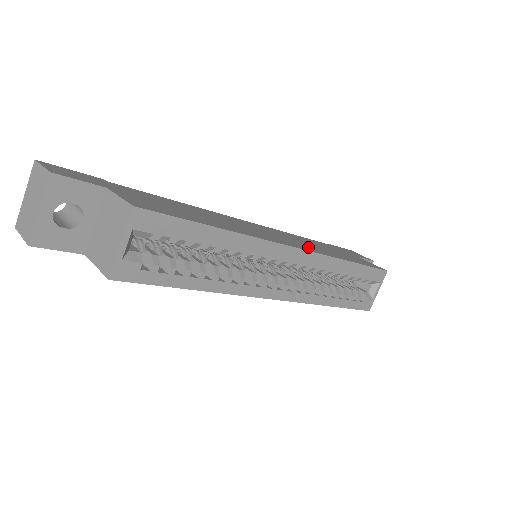
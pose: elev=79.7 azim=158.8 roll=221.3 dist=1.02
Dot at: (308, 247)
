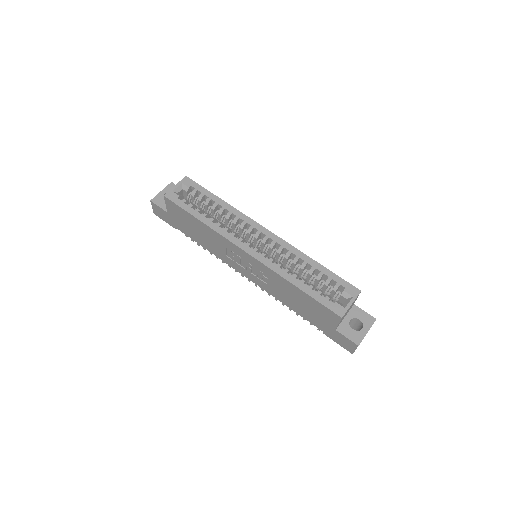
Dot at: occluded
